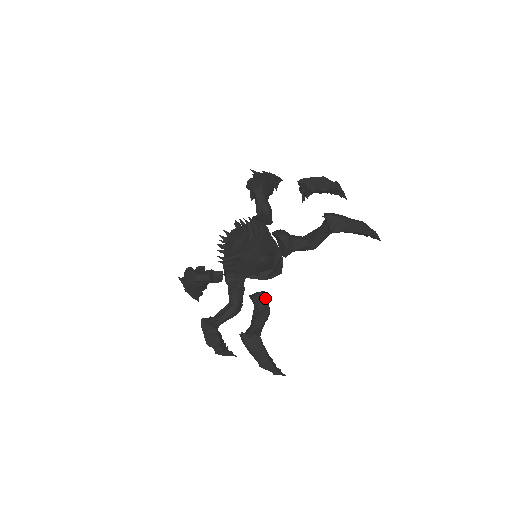
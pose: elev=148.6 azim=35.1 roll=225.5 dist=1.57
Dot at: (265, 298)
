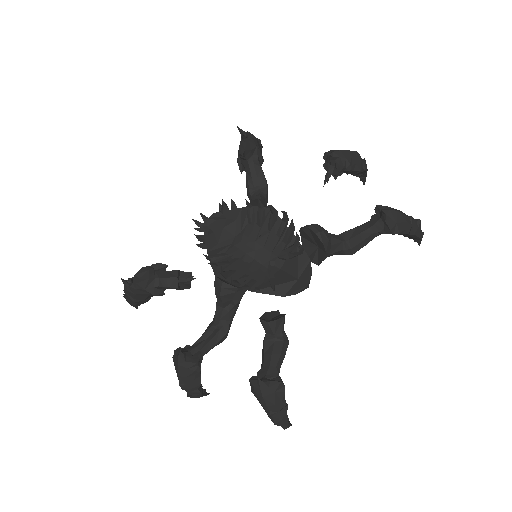
Dot at: (284, 323)
